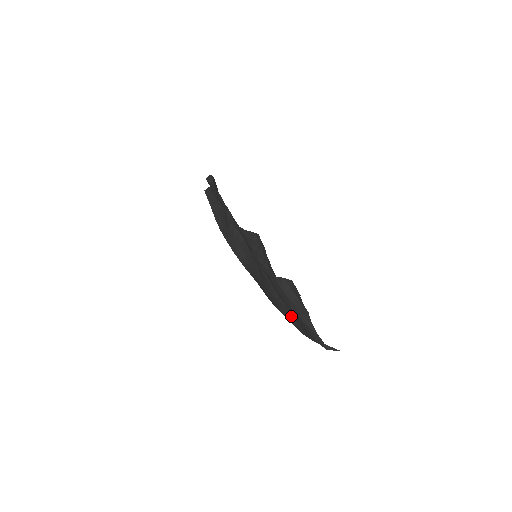
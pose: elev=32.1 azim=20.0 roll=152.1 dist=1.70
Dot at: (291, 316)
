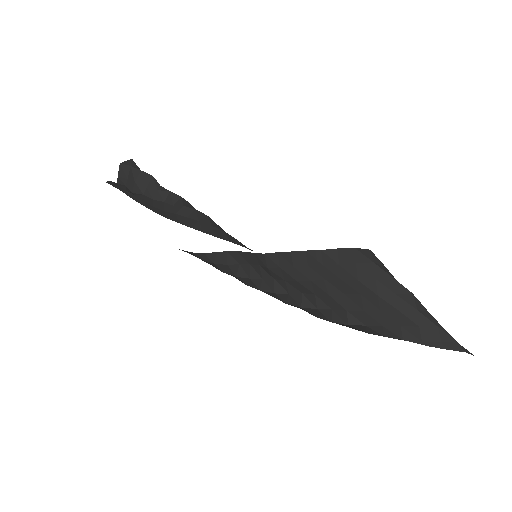
Dot at: (360, 328)
